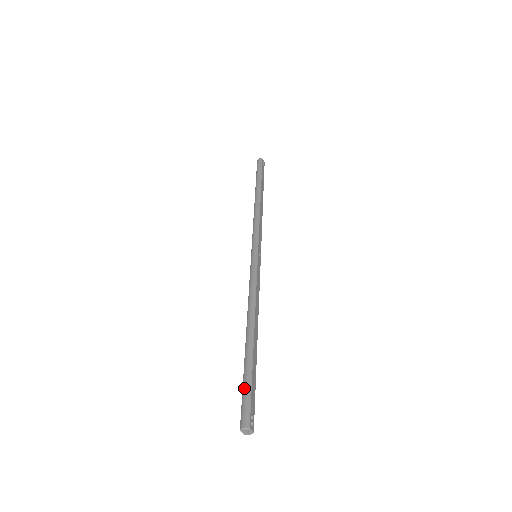
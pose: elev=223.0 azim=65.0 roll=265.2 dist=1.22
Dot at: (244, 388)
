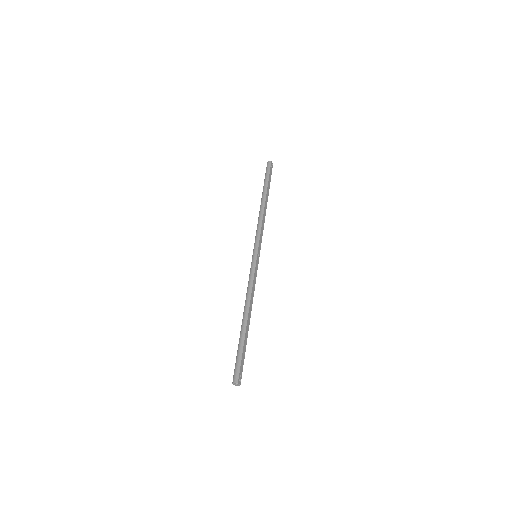
Dot at: (237, 357)
